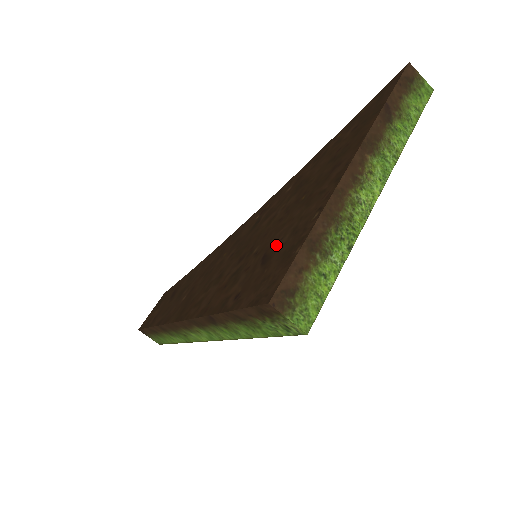
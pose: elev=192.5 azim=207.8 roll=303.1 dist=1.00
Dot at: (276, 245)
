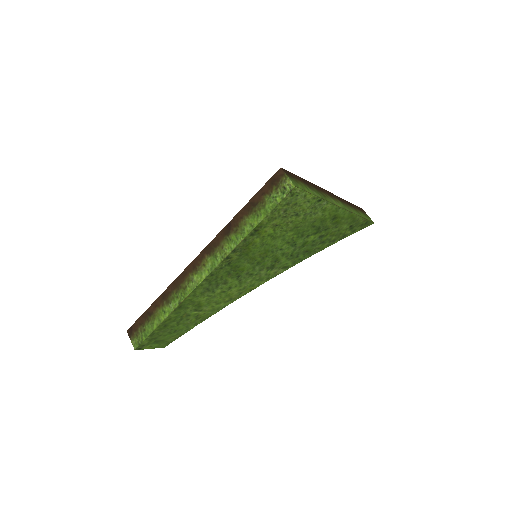
Dot at: occluded
